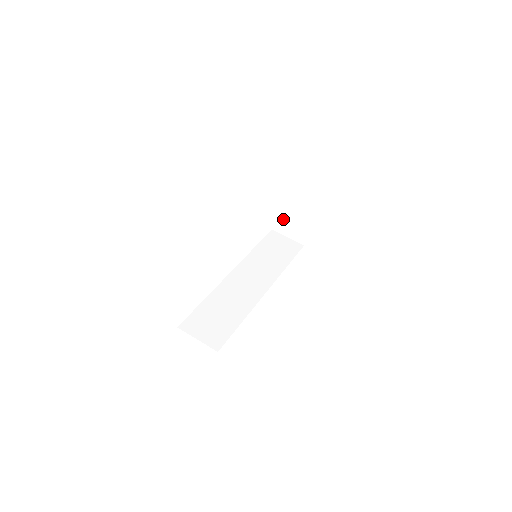
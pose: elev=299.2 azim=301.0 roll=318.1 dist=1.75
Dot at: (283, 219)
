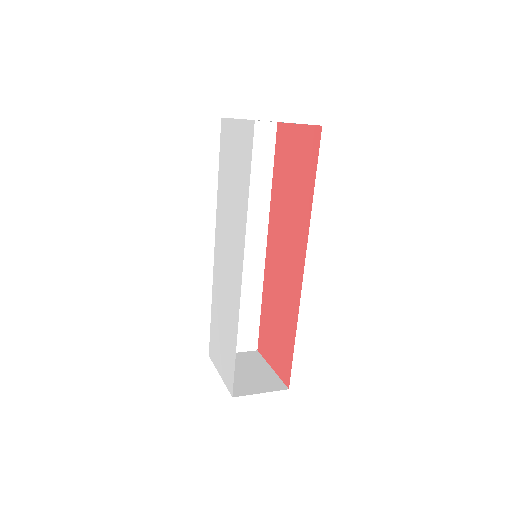
Dot at: (236, 382)
